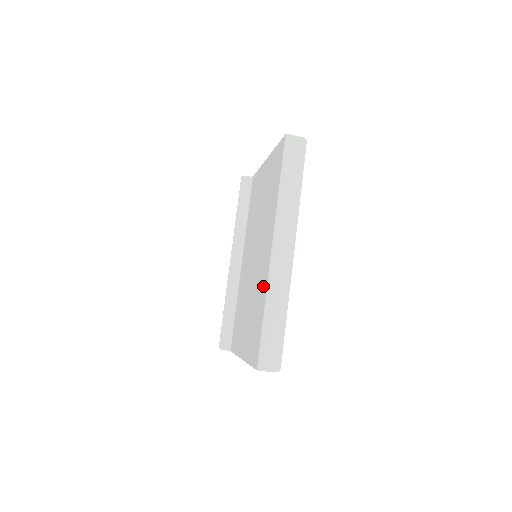
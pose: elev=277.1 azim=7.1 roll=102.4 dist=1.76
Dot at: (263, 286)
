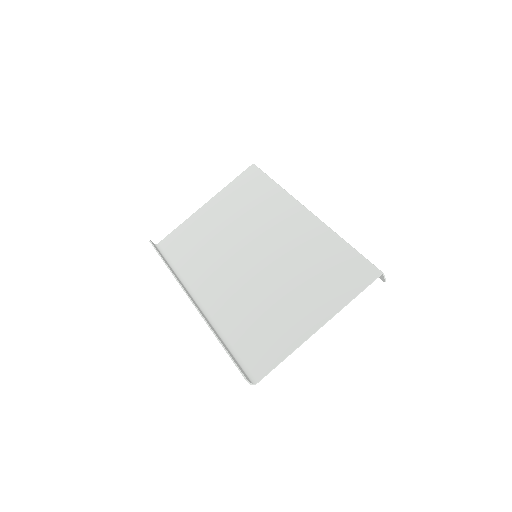
Dot at: (318, 237)
